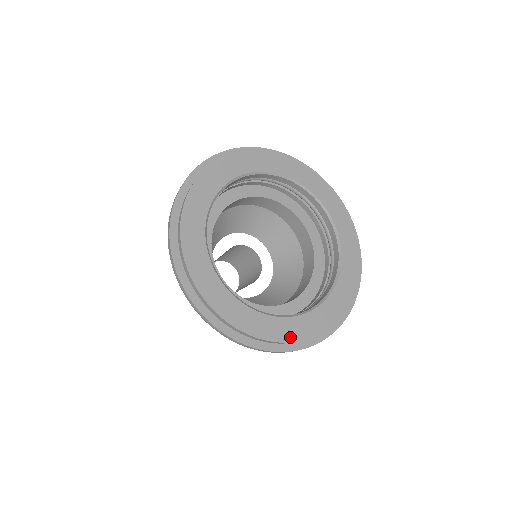
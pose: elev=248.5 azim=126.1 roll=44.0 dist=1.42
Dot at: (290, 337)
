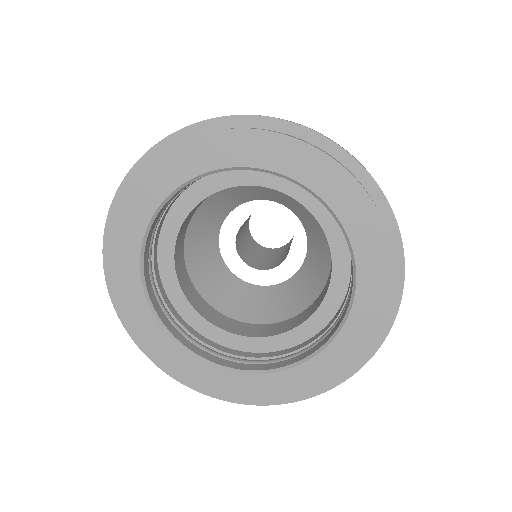
Dot at: (354, 356)
